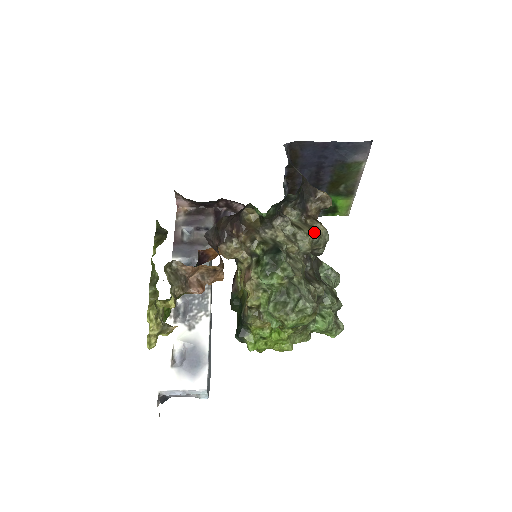
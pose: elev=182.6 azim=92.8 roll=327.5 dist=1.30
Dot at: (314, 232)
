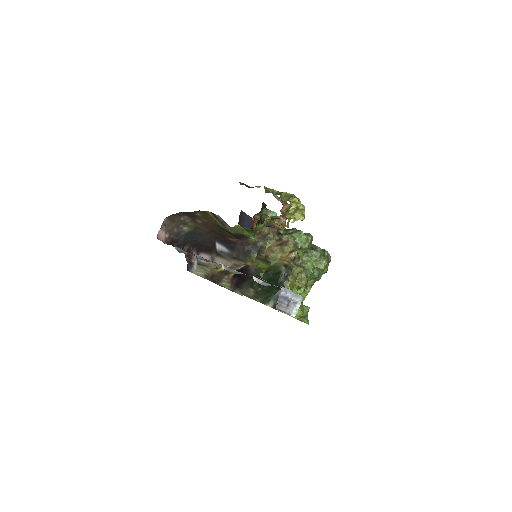
Dot at: occluded
